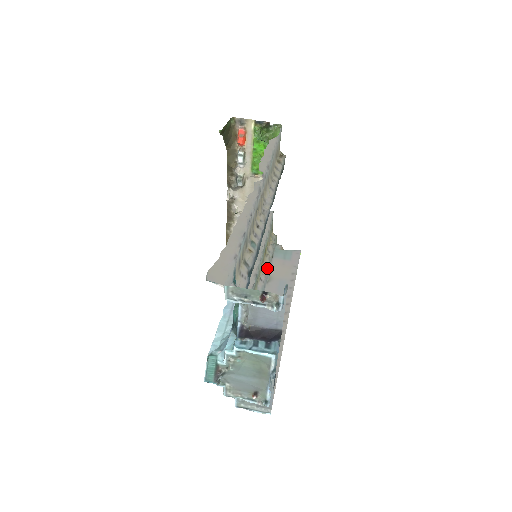
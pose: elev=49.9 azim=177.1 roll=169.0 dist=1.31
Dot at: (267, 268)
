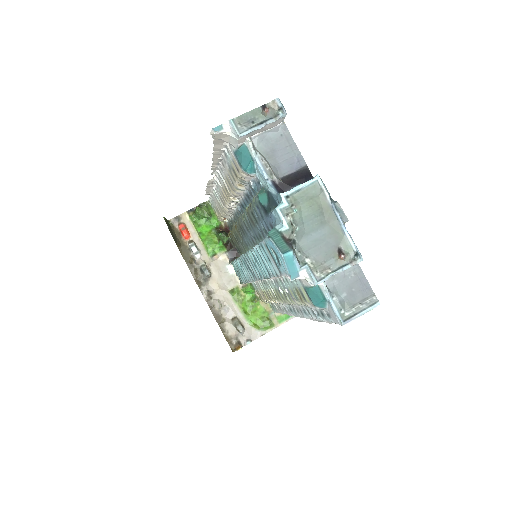
Dot at: occluded
